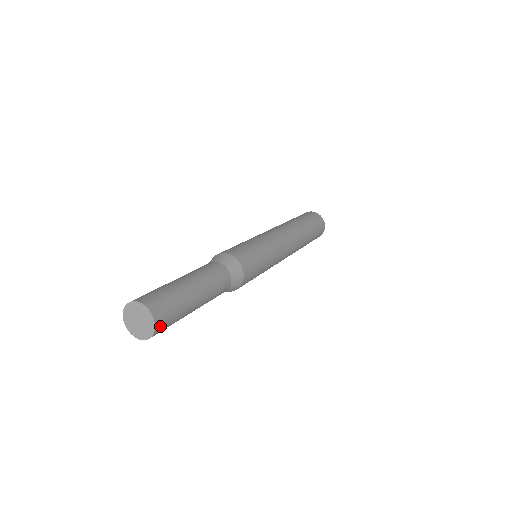
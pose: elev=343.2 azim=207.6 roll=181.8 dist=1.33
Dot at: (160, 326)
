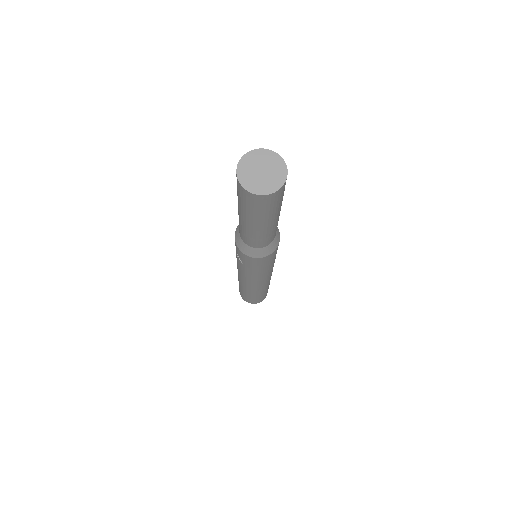
Dot at: (269, 198)
